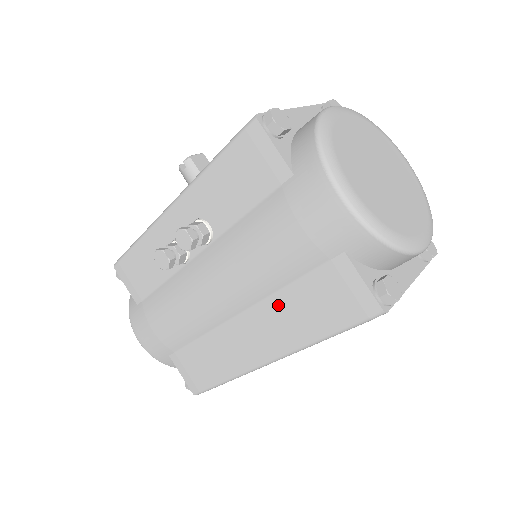
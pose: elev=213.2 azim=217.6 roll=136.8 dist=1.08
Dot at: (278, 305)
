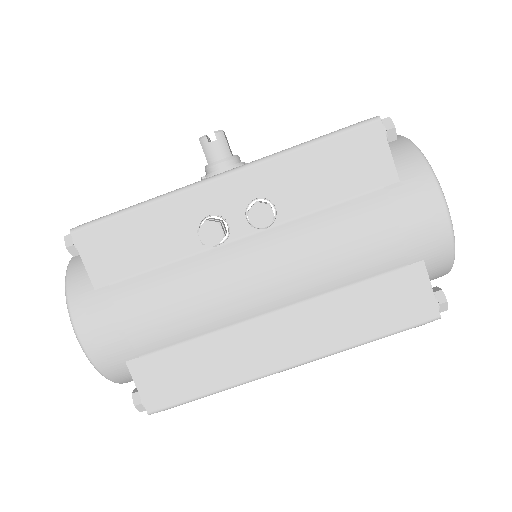
Dot at: (331, 304)
